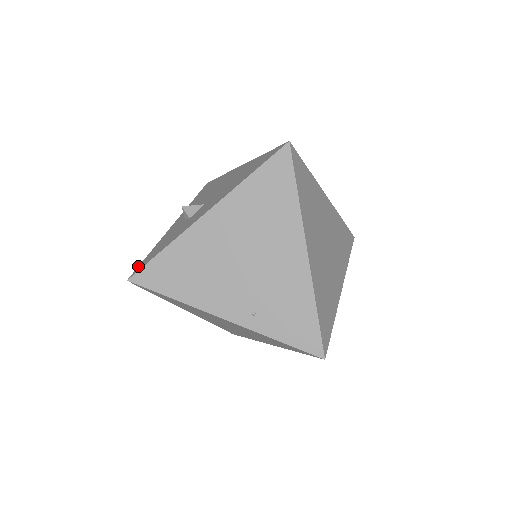
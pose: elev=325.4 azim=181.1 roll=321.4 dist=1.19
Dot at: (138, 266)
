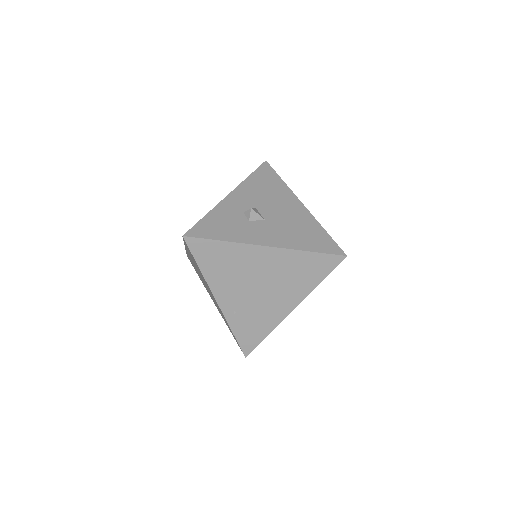
Dot at: (194, 226)
